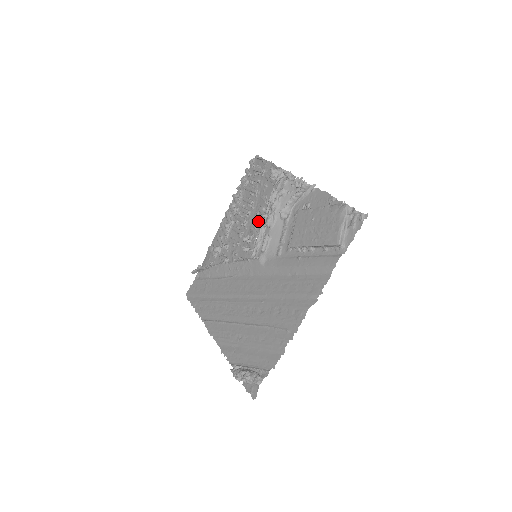
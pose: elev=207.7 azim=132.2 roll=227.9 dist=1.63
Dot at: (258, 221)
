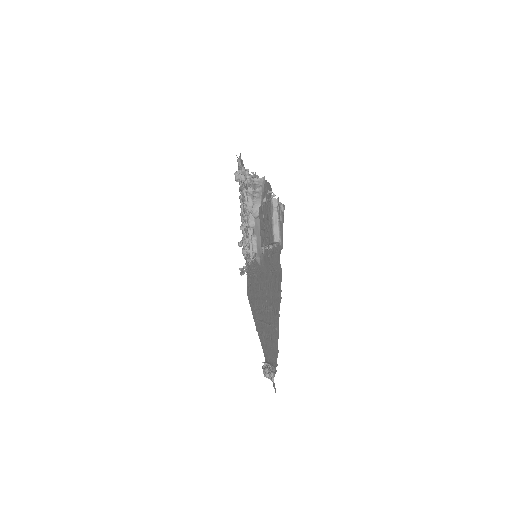
Dot at: occluded
